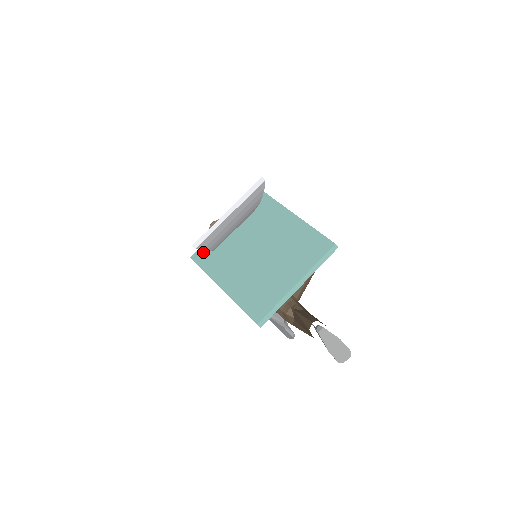
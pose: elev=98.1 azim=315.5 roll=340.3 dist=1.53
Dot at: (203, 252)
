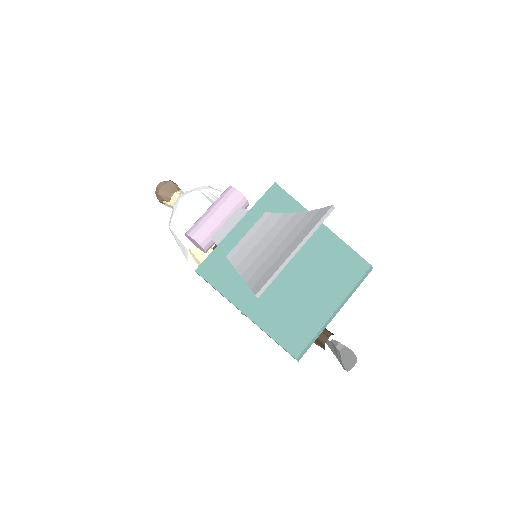
Dot at: (212, 265)
